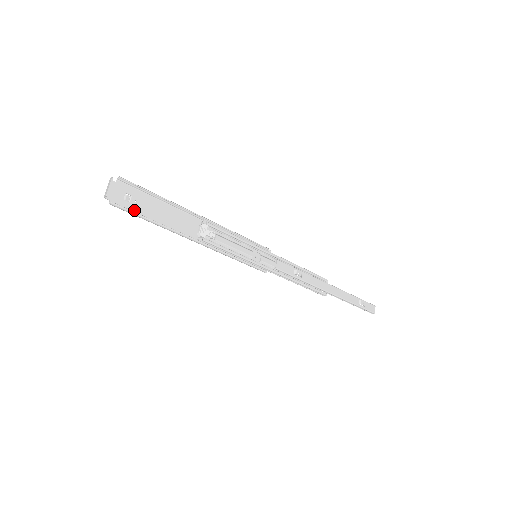
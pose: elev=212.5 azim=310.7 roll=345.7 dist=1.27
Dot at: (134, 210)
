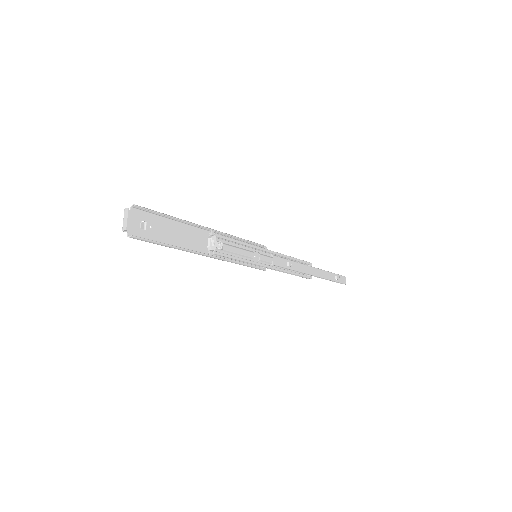
Dot at: (151, 237)
